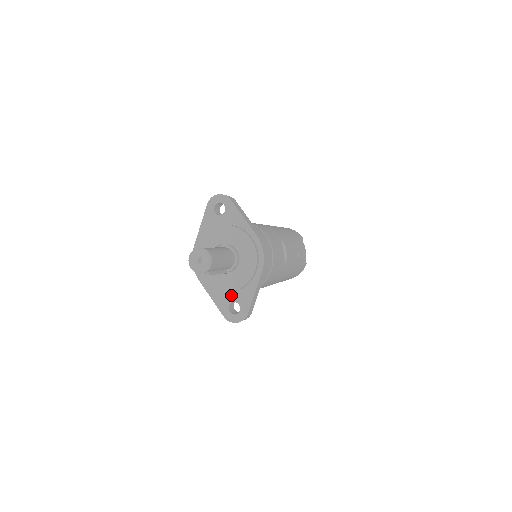
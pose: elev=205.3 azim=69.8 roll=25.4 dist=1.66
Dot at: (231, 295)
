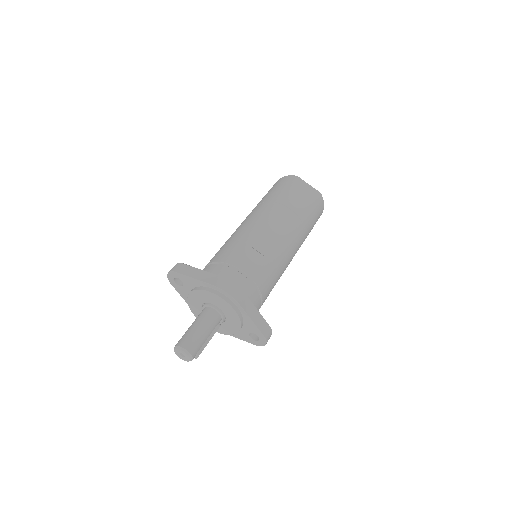
Dot at: (243, 330)
